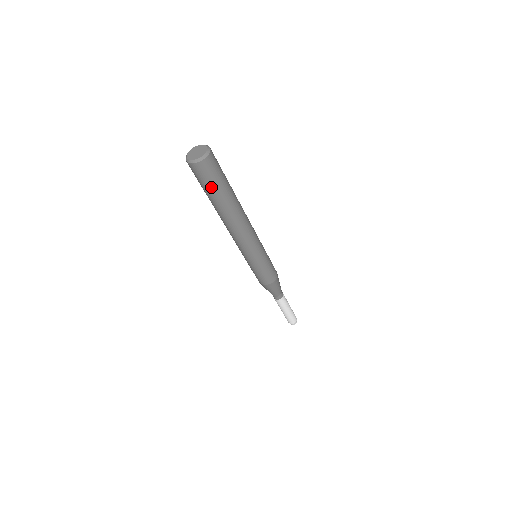
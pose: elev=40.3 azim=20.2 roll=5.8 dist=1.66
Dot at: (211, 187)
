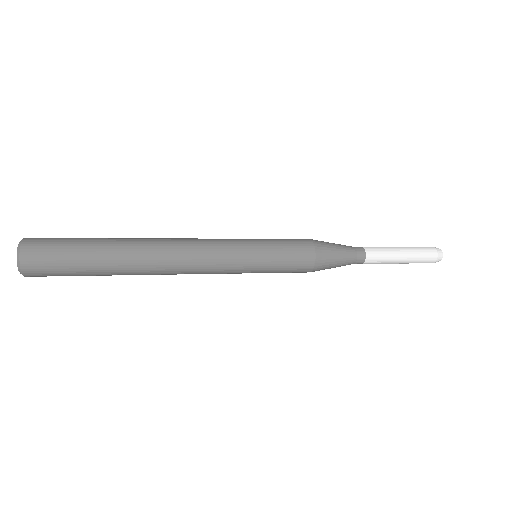
Dot at: occluded
